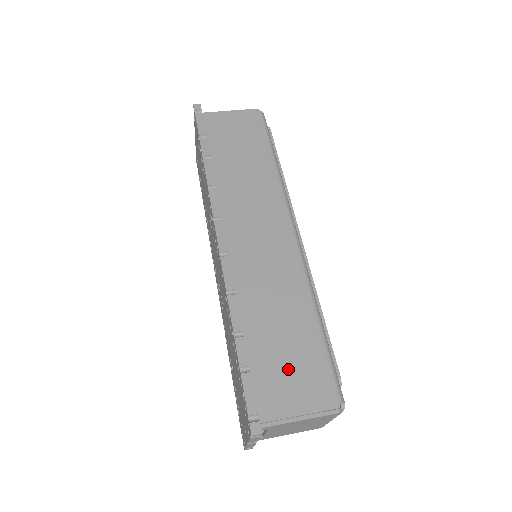
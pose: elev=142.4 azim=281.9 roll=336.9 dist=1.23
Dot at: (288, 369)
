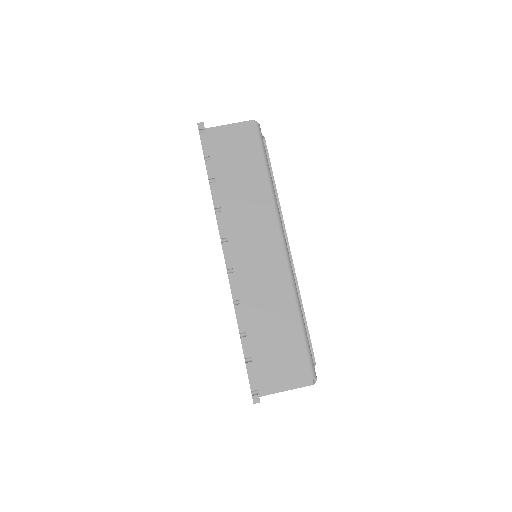
Dot at: (278, 357)
